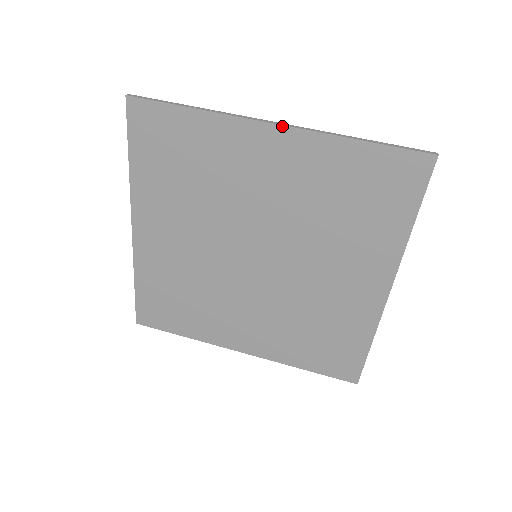
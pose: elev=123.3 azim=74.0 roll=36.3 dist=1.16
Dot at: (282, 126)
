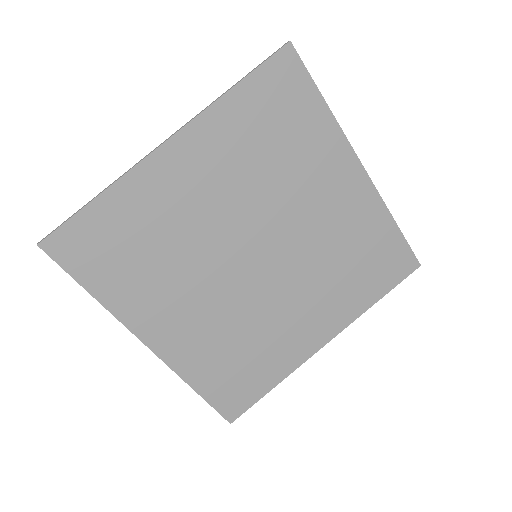
Dot at: (172, 137)
